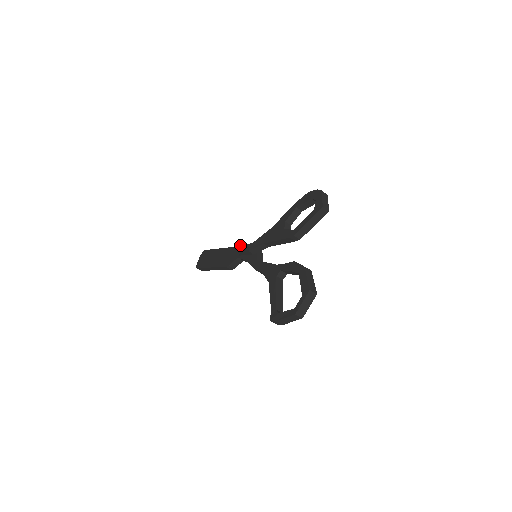
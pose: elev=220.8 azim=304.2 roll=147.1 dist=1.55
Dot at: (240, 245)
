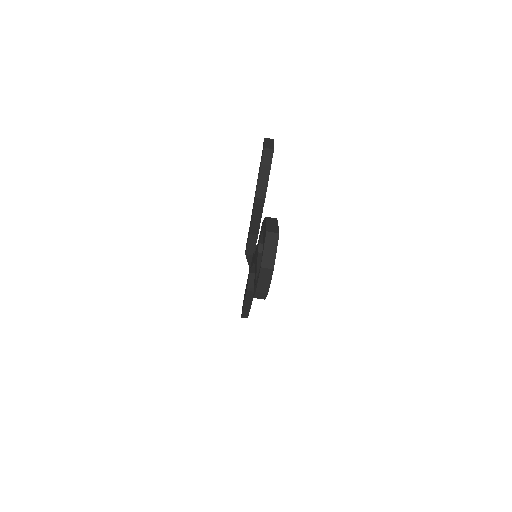
Dot at: occluded
